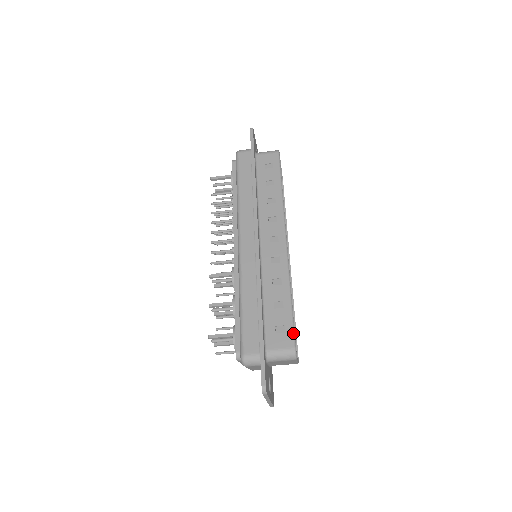
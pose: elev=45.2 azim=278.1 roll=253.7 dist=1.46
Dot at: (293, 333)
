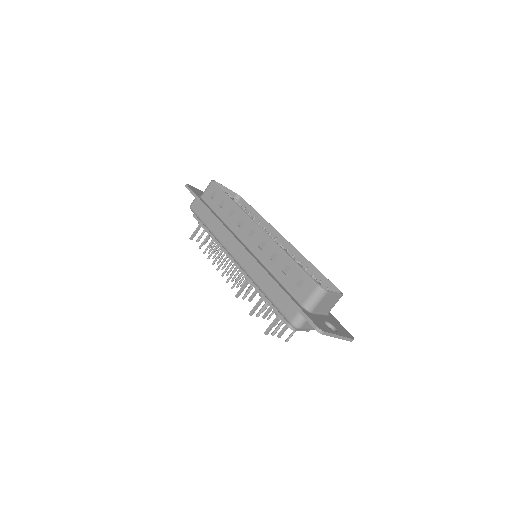
Dot at: (309, 277)
